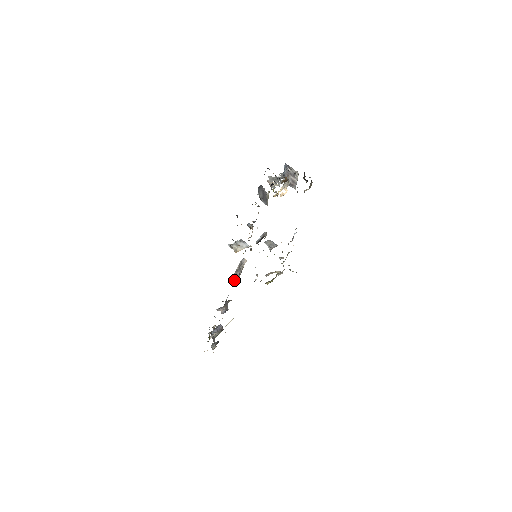
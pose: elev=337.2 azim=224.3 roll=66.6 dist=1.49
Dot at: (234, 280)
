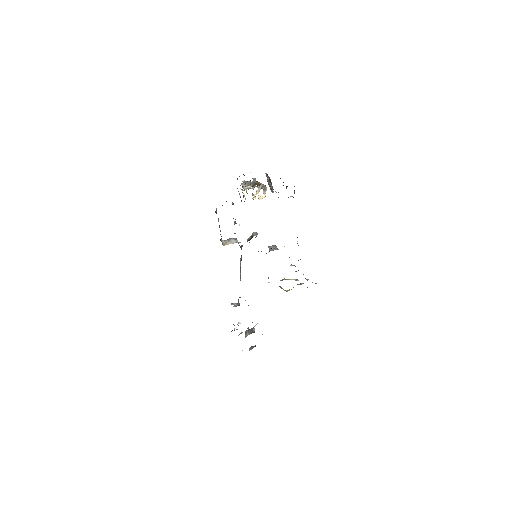
Dot at: (240, 277)
